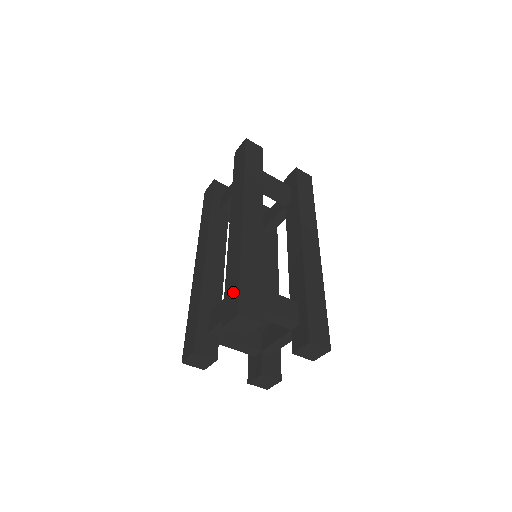
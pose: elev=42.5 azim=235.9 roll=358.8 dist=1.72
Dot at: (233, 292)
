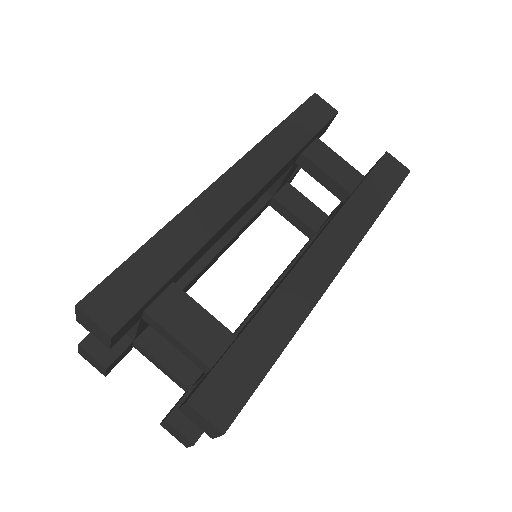
Dot at: occluded
